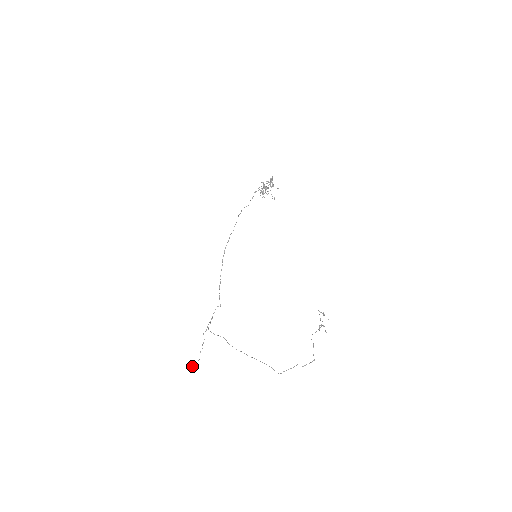
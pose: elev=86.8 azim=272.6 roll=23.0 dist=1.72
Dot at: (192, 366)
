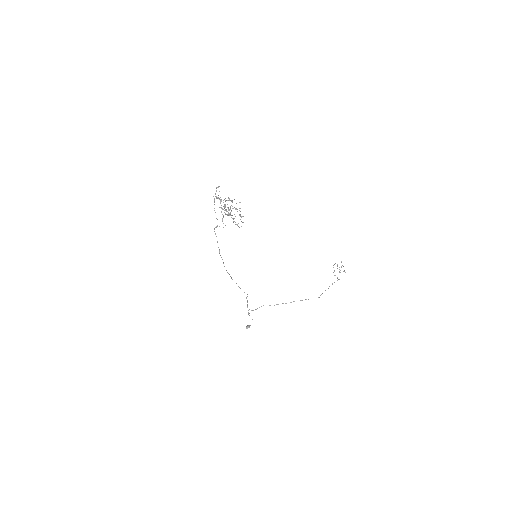
Dot at: occluded
